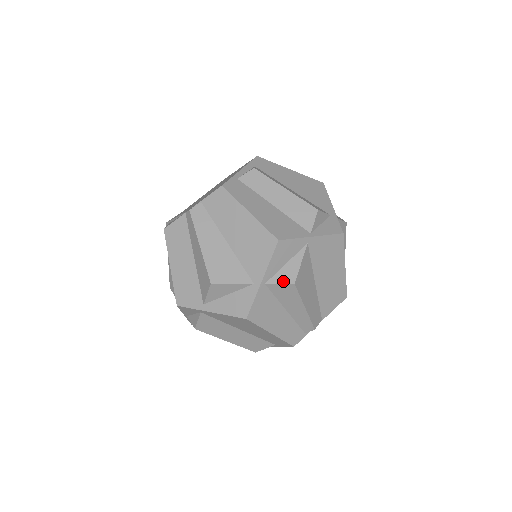
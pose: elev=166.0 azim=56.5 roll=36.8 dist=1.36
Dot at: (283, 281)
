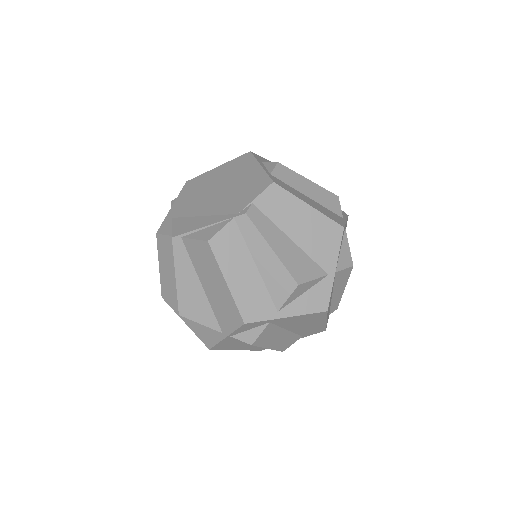
Dot at: (346, 266)
